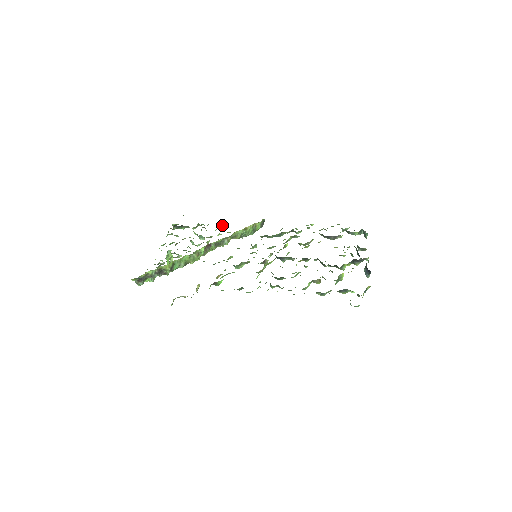
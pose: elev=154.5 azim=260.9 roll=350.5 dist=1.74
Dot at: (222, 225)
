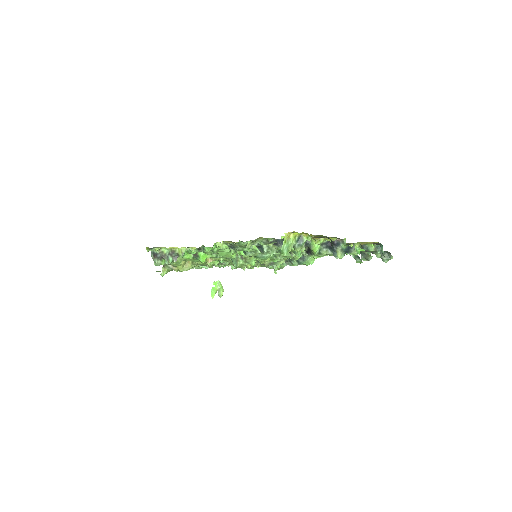
Dot at: occluded
